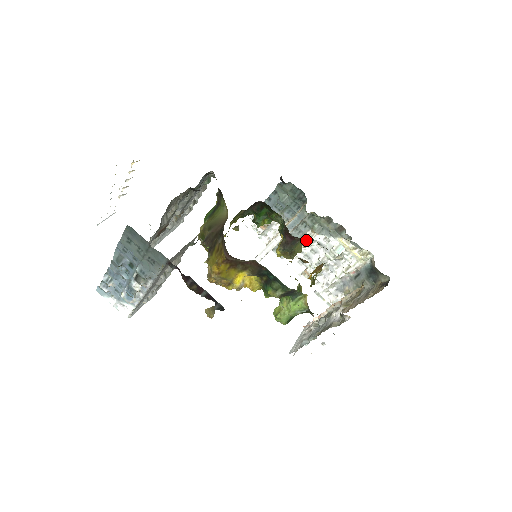
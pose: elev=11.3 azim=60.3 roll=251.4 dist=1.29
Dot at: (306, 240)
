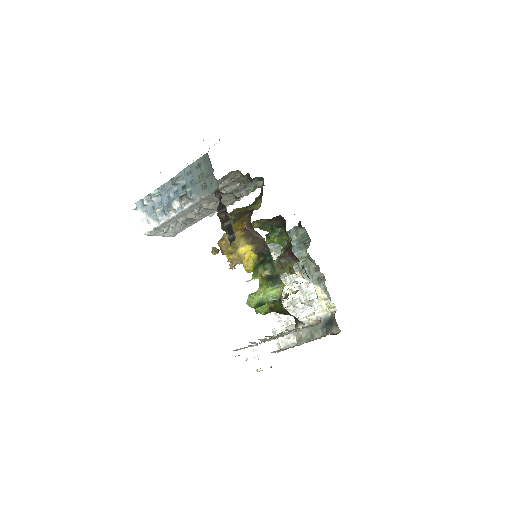
Dot at: (291, 278)
